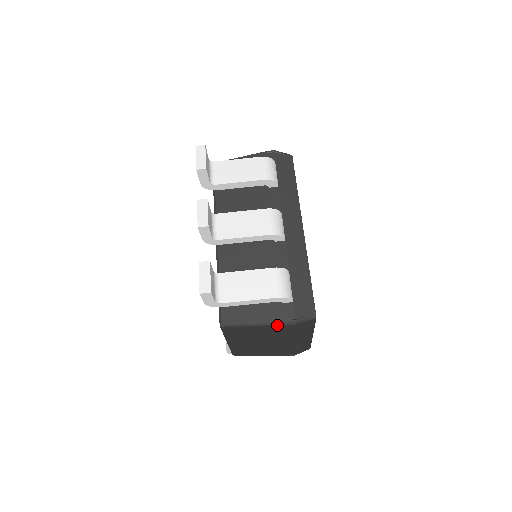
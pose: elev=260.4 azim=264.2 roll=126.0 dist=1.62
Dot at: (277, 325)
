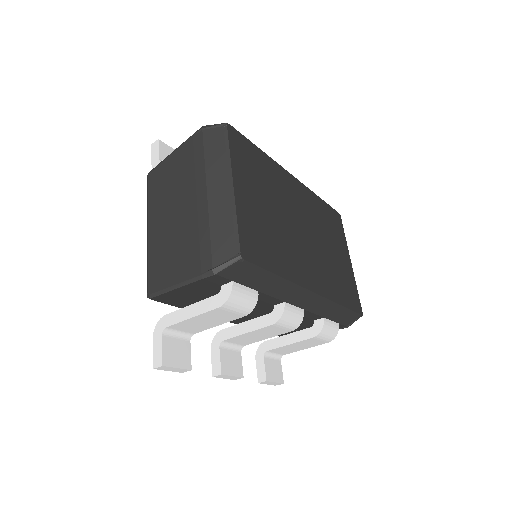
Dot at: occluded
